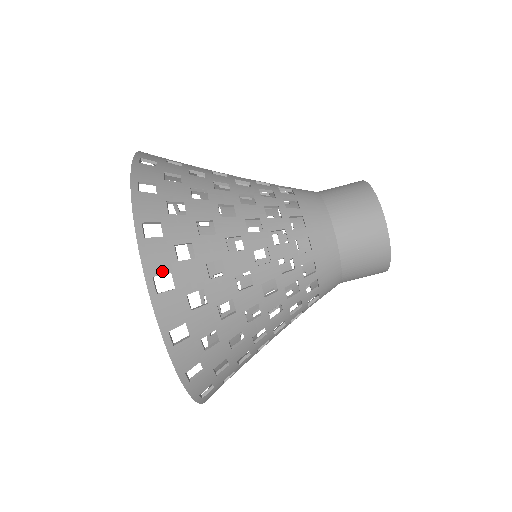
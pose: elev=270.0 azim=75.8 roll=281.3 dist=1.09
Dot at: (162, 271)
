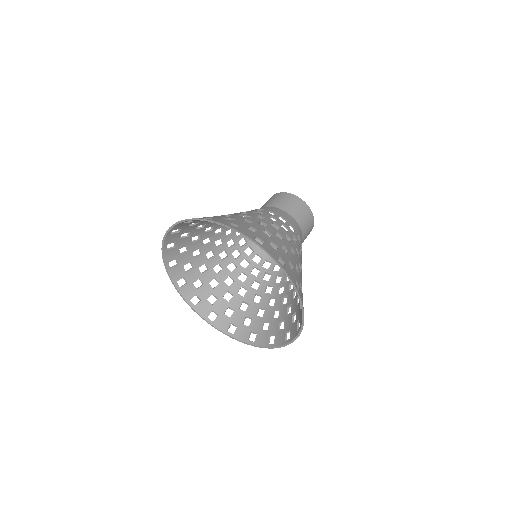
Dot at: (254, 236)
